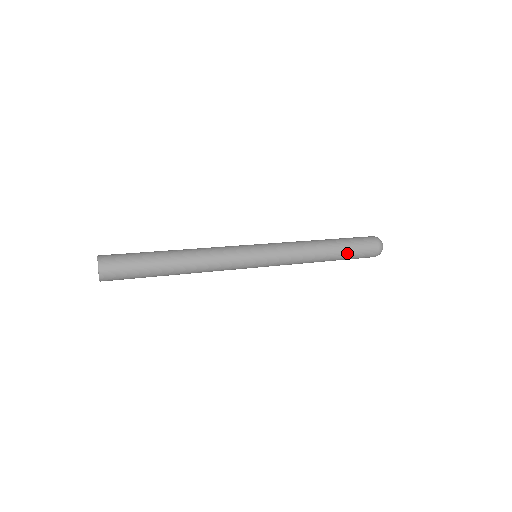
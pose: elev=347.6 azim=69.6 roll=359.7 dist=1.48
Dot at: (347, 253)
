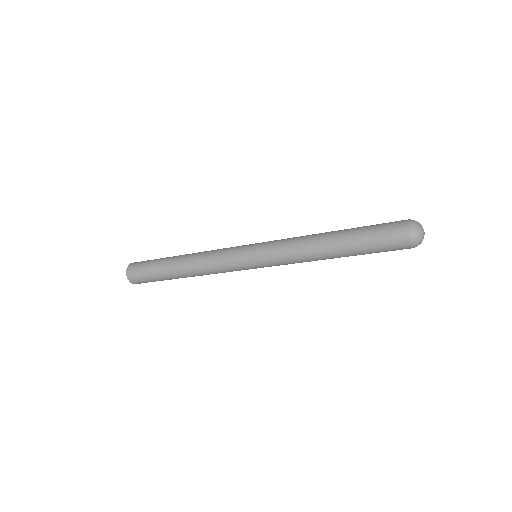
Dot at: (357, 235)
